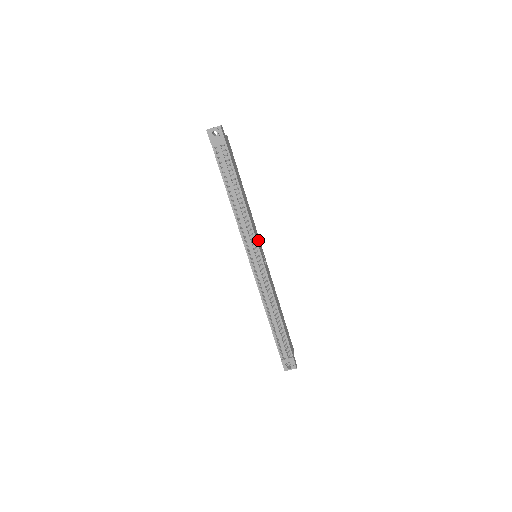
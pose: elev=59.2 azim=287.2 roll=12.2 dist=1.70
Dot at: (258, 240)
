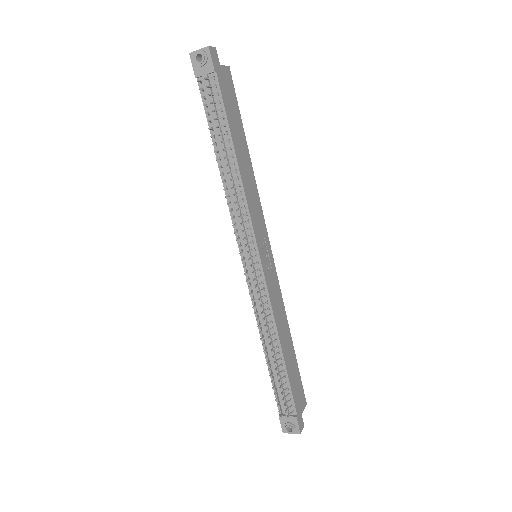
Dot at: (261, 232)
